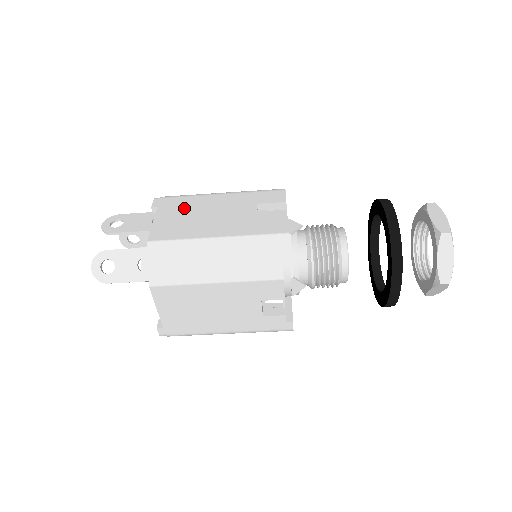
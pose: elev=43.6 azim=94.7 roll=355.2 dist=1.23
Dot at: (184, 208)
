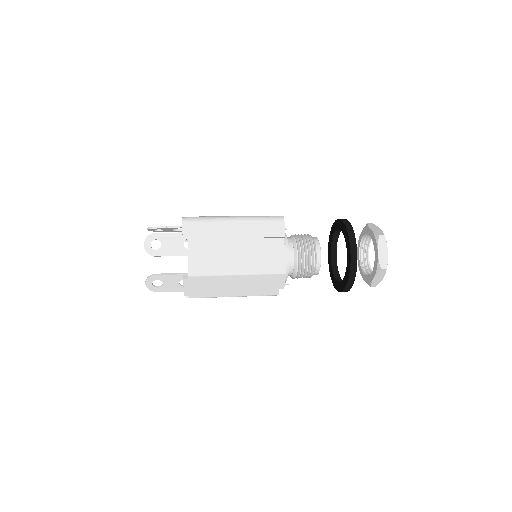
Dot at: (209, 238)
